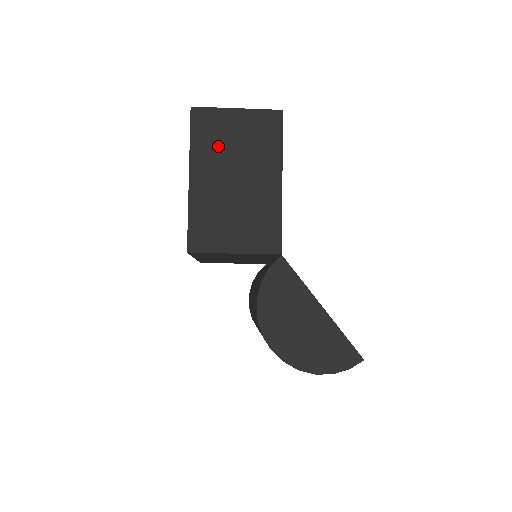
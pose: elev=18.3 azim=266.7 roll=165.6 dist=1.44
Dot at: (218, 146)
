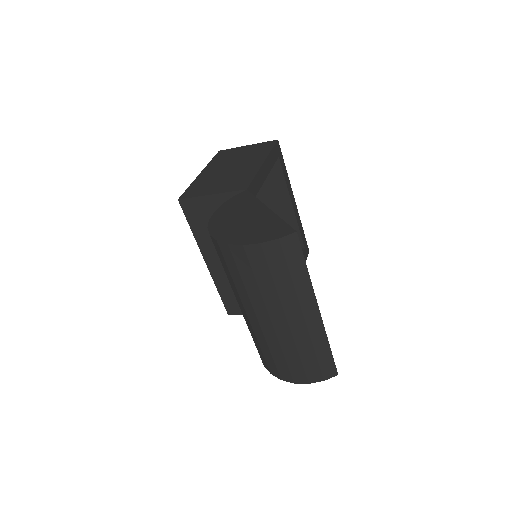
Dot at: (227, 159)
